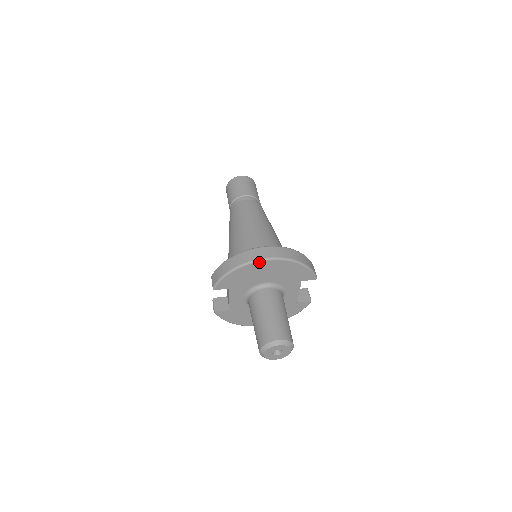
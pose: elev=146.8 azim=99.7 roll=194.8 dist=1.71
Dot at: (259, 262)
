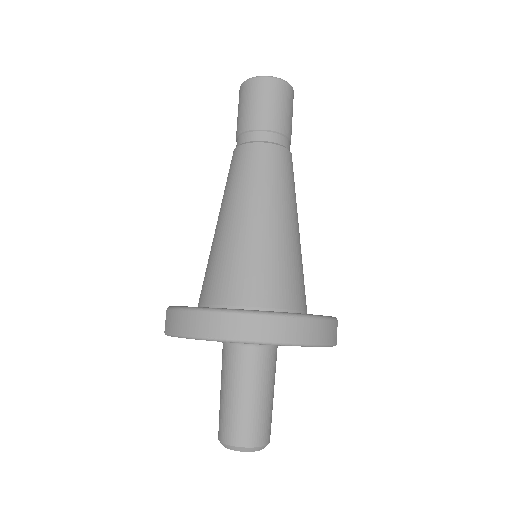
Dot at: (234, 342)
